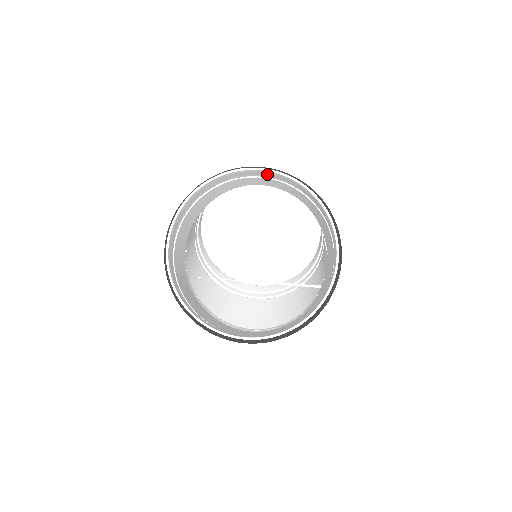
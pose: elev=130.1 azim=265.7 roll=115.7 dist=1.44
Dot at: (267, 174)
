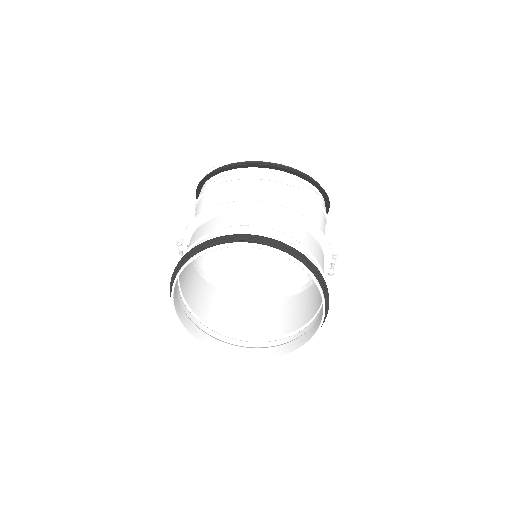
Dot at: (260, 241)
